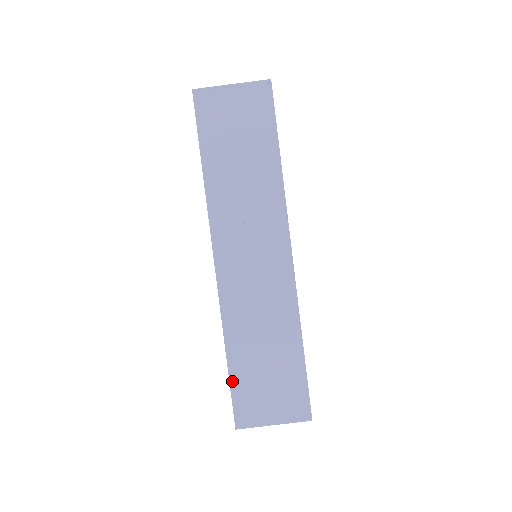
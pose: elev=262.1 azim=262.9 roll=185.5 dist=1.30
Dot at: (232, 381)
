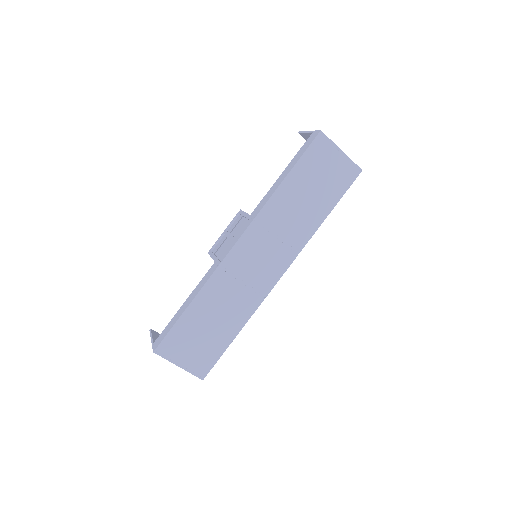
Dot at: (179, 321)
